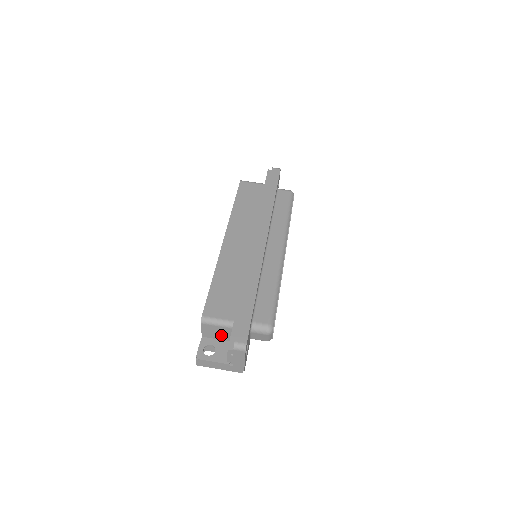
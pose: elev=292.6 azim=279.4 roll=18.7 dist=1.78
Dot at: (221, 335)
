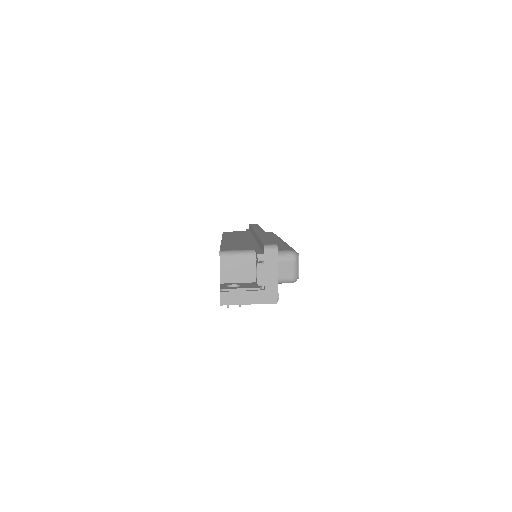
Dot at: (243, 275)
